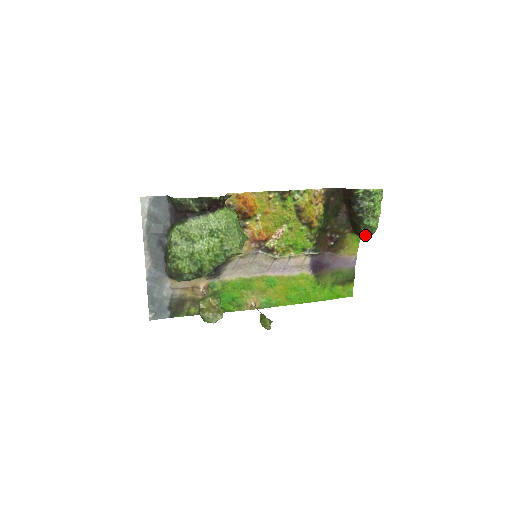
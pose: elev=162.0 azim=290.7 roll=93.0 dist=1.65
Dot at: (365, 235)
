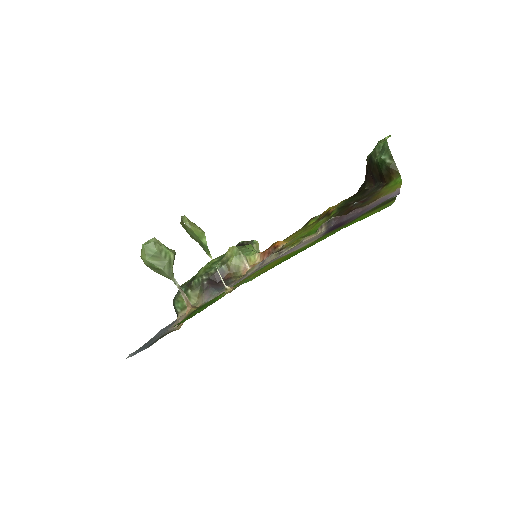
Dot at: (385, 161)
